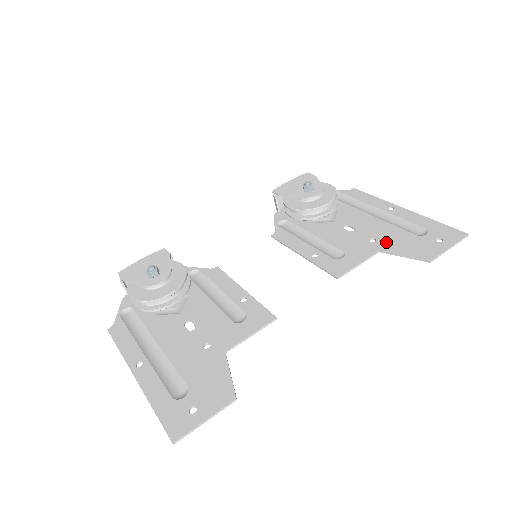
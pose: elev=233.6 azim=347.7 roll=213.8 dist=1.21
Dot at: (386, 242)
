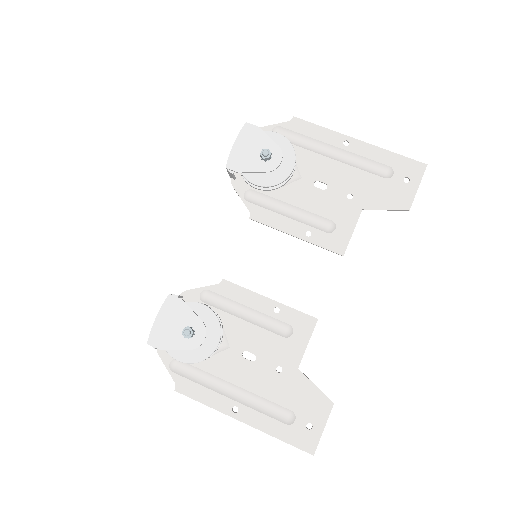
Dot at: (364, 196)
